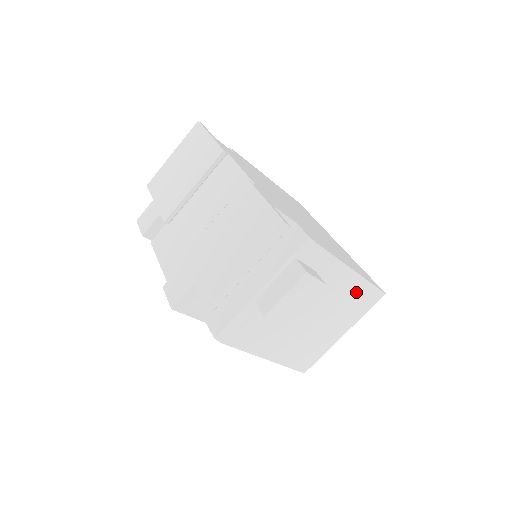
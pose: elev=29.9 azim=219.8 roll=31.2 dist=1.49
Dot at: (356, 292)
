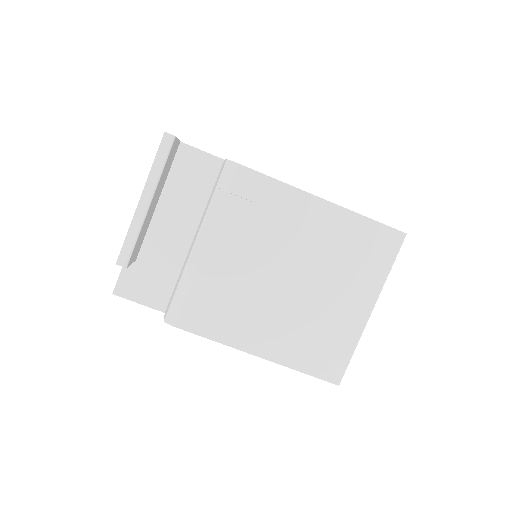
Dot at: (348, 234)
